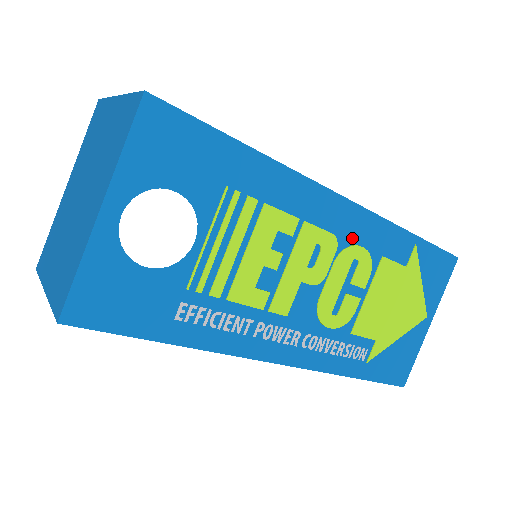
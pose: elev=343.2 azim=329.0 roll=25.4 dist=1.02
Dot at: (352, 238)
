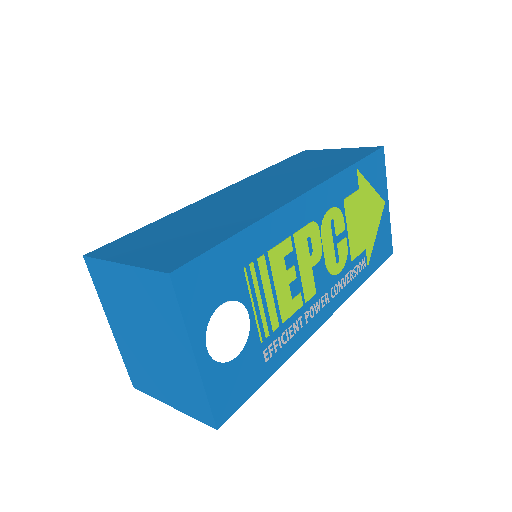
Dot at: (322, 210)
